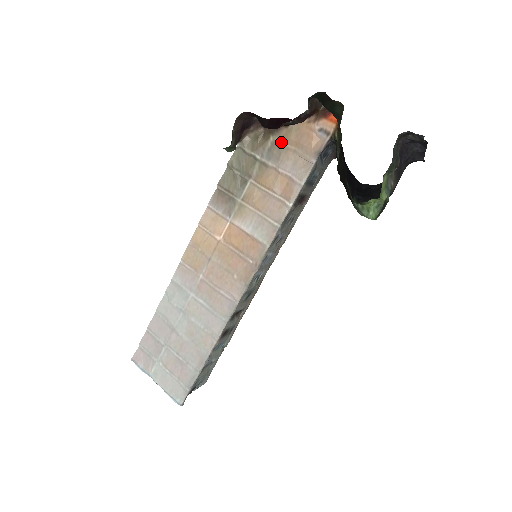
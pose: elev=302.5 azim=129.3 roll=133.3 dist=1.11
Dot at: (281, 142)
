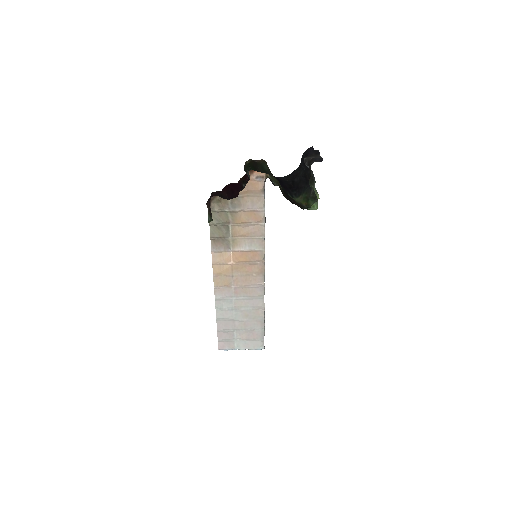
Dot at: occluded
